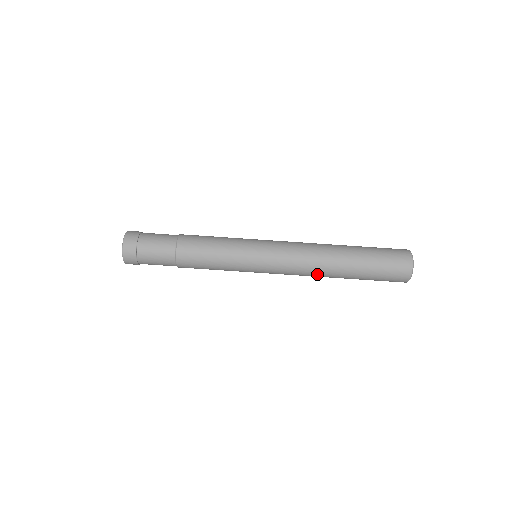
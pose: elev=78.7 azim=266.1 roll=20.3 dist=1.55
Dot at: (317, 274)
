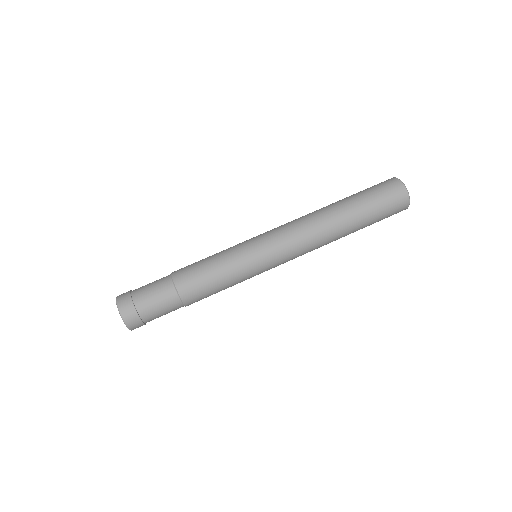
Dot at: (319, 228)
